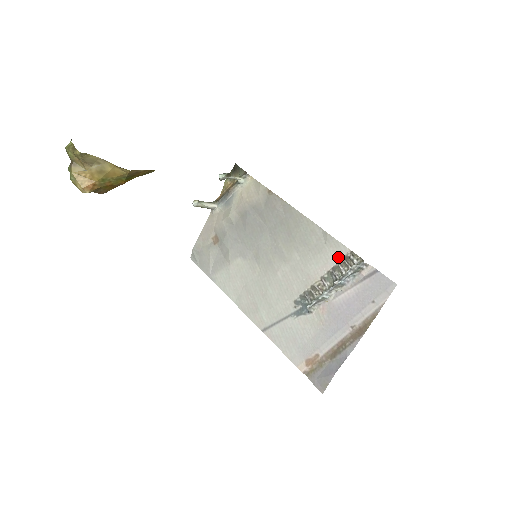
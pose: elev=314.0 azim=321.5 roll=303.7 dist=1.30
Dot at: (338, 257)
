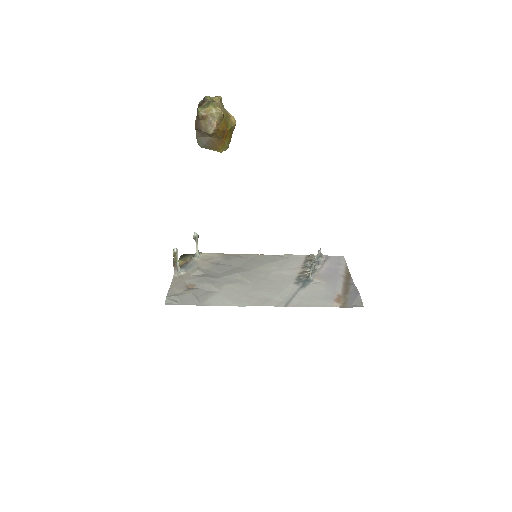
Dot at: (302, 259)
